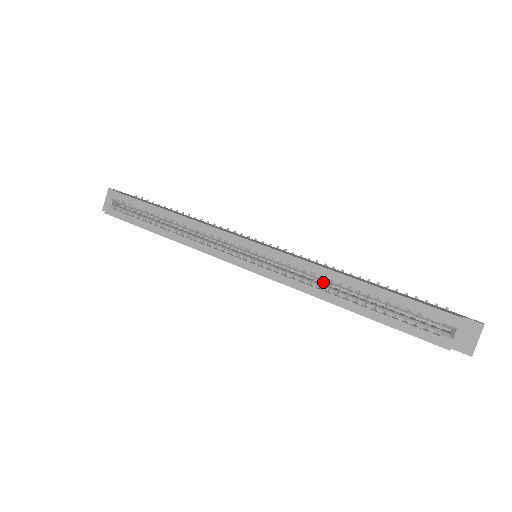
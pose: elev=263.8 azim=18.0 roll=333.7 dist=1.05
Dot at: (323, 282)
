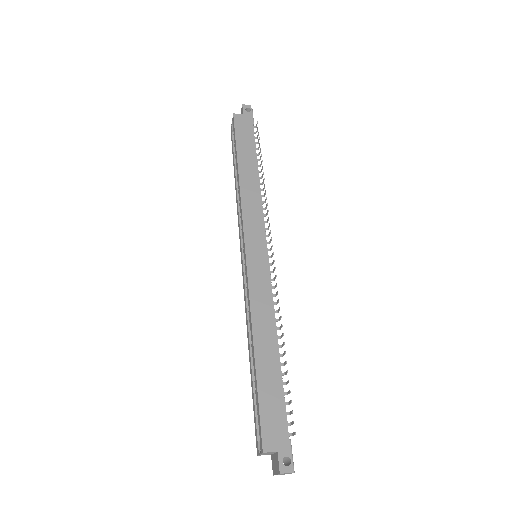
Dot at: occluded
